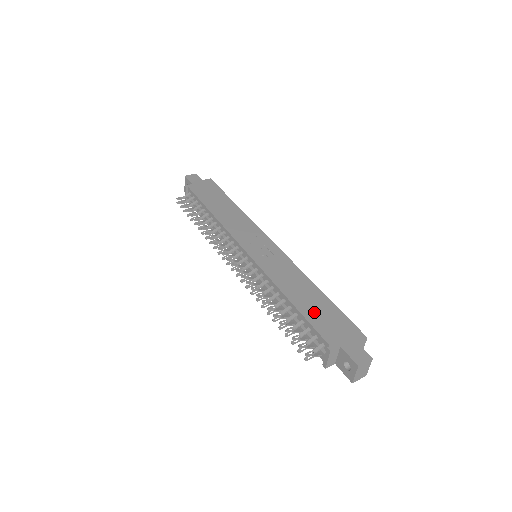
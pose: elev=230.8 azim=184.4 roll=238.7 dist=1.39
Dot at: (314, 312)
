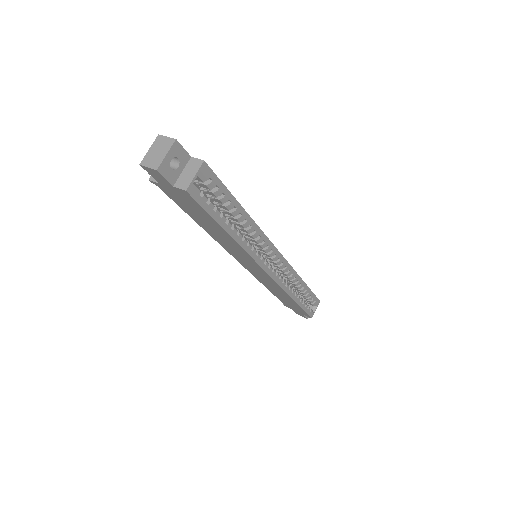
Dot at: occluded
